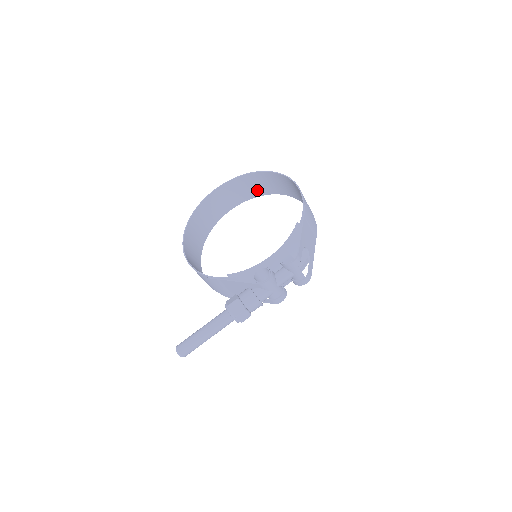
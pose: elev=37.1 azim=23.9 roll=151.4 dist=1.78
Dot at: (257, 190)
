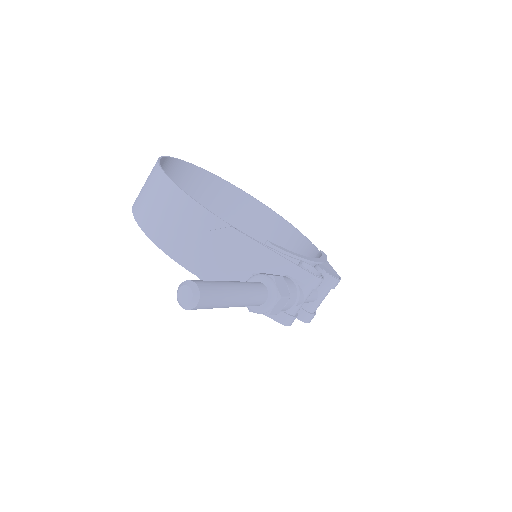
Dot at: (208, 206)
